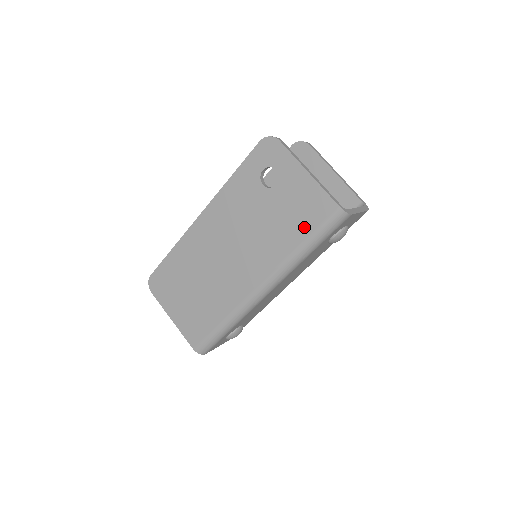
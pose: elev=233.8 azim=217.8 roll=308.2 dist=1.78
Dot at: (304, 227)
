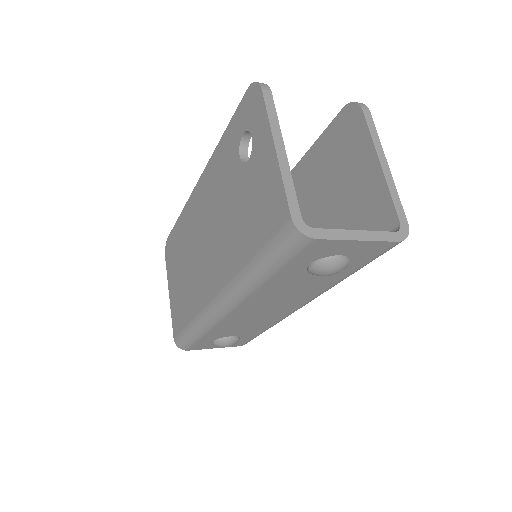
Dot at: (257, 235)
